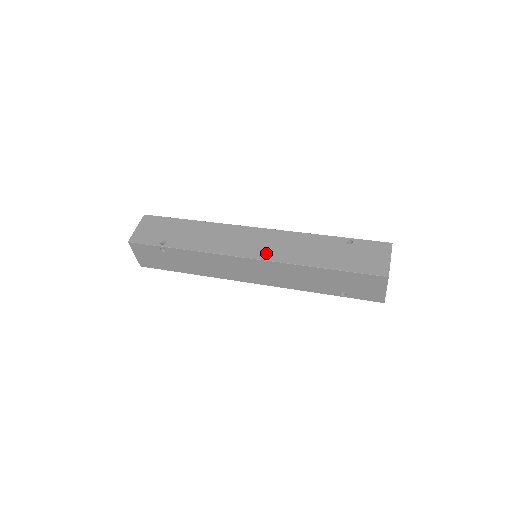
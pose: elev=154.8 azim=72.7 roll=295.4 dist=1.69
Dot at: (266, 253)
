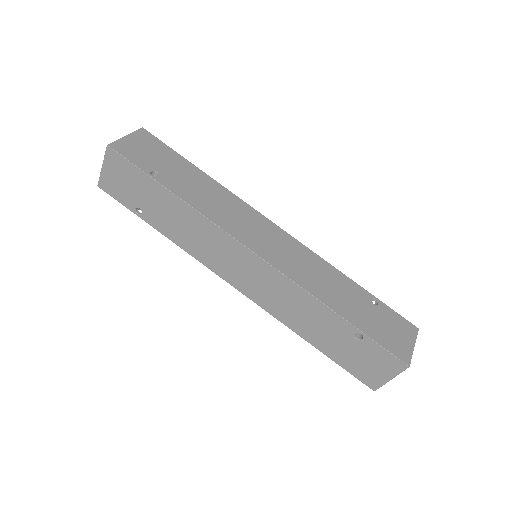
Dot at: (255, 293)
